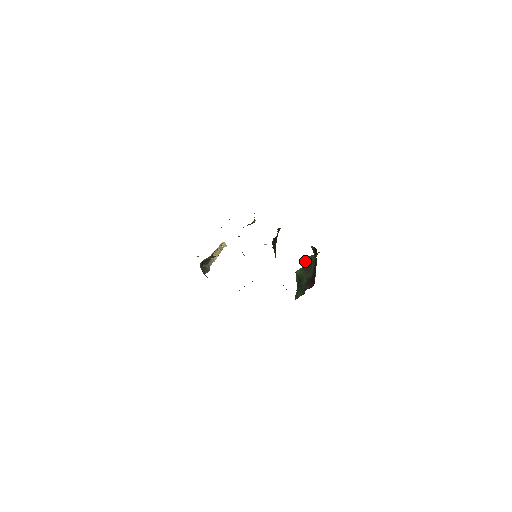
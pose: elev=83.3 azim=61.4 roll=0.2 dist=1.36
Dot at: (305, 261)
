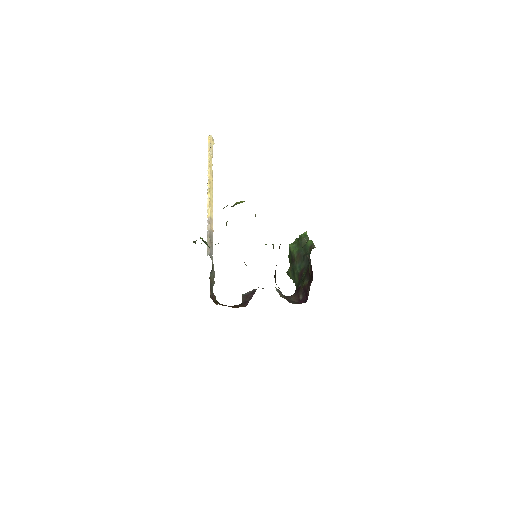
Dot at: (299, 240)
